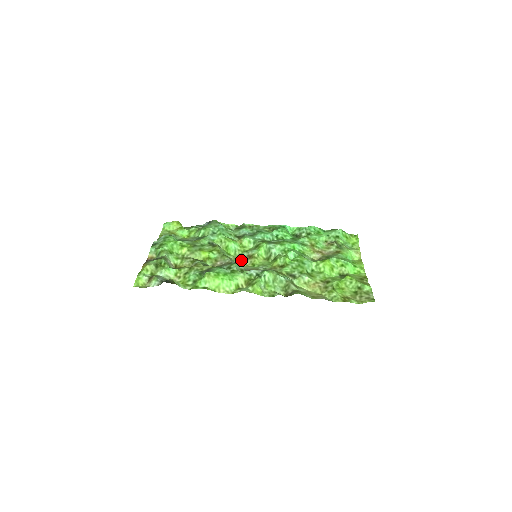
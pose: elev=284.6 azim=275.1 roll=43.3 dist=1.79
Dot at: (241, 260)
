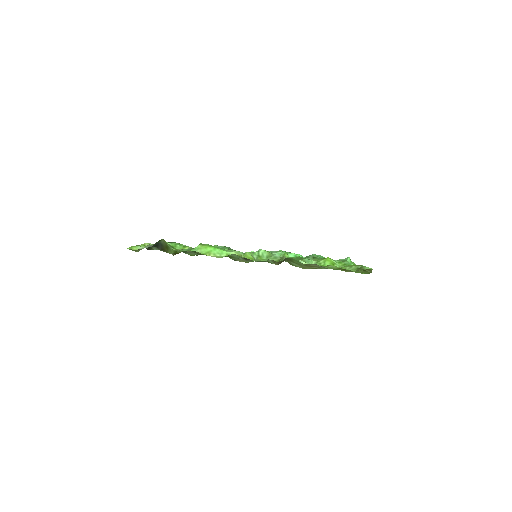
Dot at: occluded
